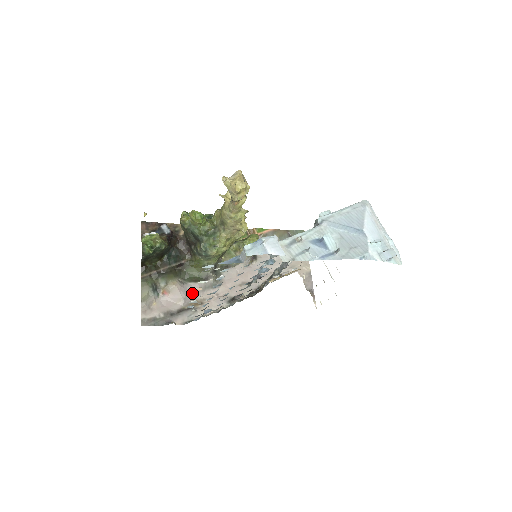
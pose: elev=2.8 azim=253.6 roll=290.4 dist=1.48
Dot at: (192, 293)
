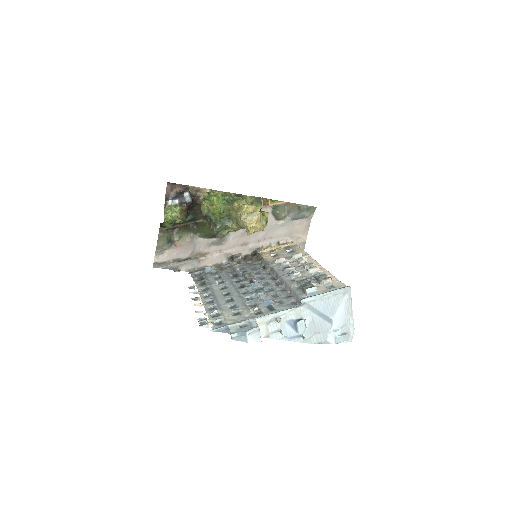
Dot at: (199, 247)
